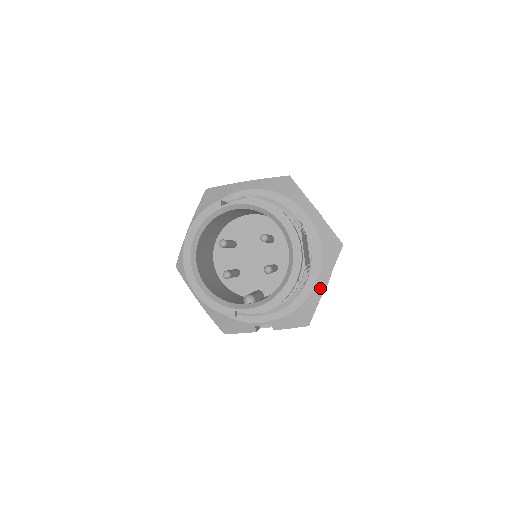
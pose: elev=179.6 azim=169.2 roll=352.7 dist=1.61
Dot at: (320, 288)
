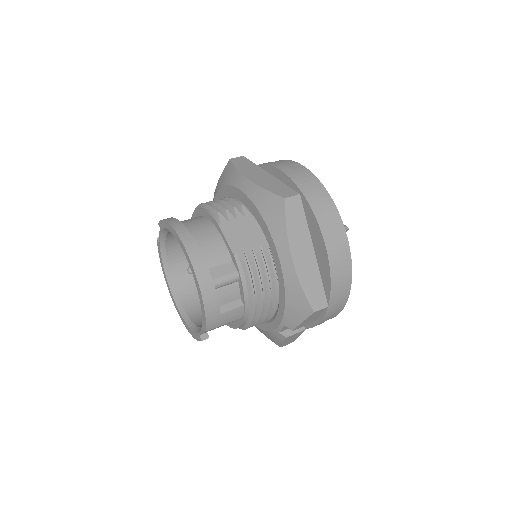
Dot at: (288, 264)
